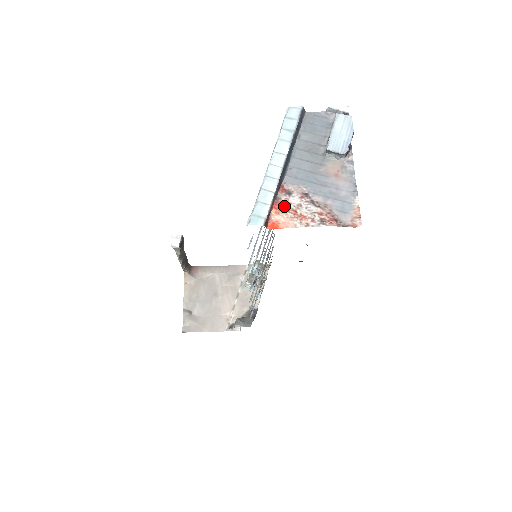
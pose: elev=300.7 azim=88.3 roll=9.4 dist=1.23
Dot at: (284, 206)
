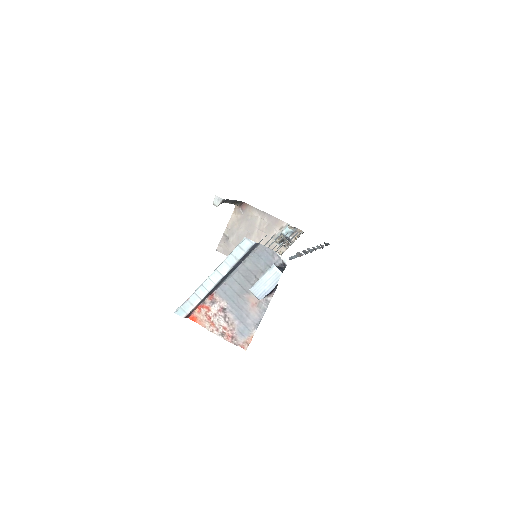
Dot at: (205, 310)
